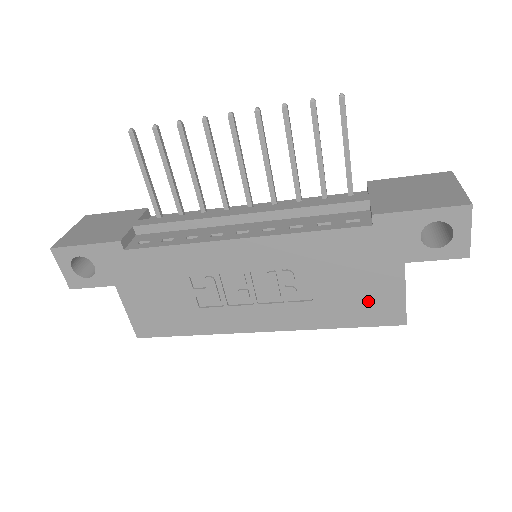
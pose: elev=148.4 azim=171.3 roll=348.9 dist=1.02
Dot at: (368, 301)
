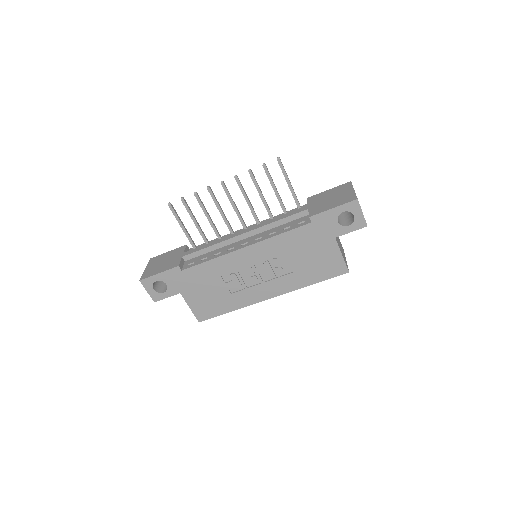
Dot at: (323, 264)
